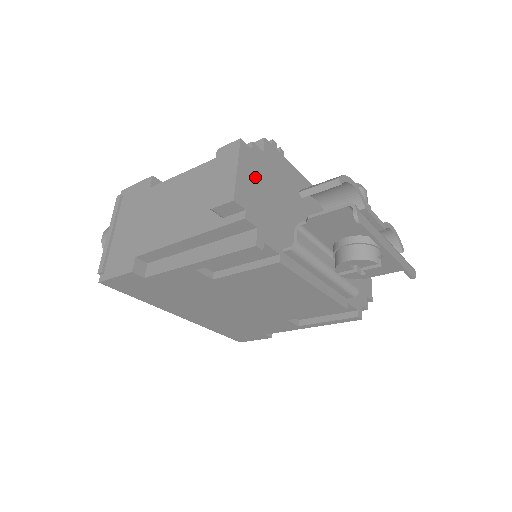
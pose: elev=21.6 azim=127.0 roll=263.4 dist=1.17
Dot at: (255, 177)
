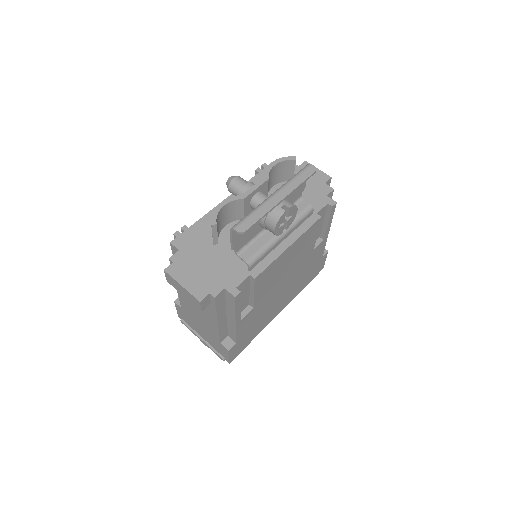
Dot at: (192, 270)
